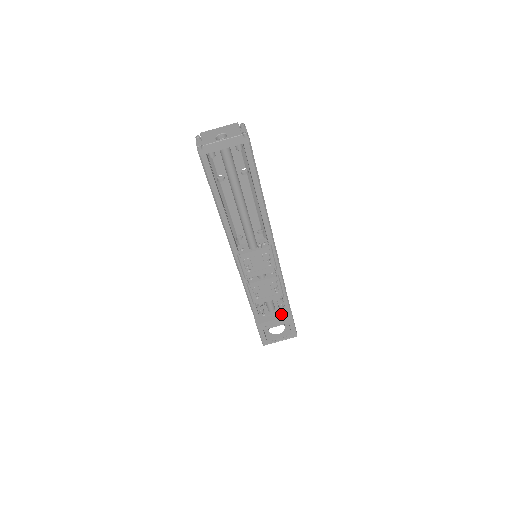
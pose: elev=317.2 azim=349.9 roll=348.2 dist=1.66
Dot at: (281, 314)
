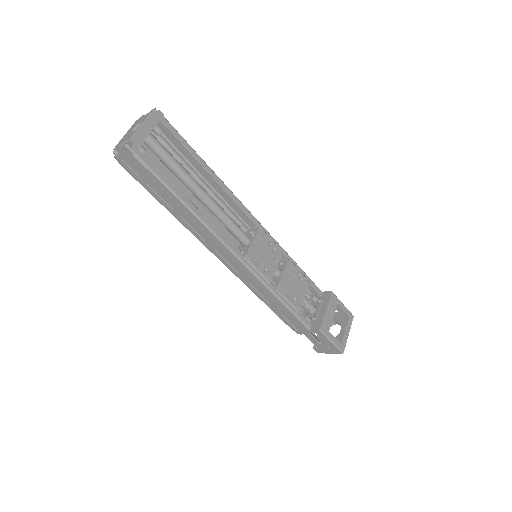
Dot at: (324, 301)
